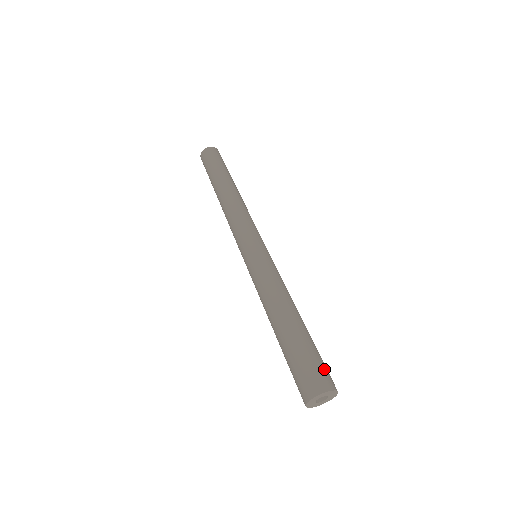
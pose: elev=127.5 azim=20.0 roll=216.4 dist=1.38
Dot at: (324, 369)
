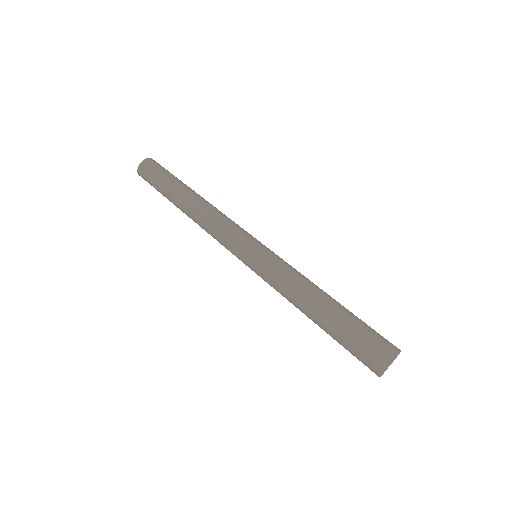
Dot at: (379, 340)
